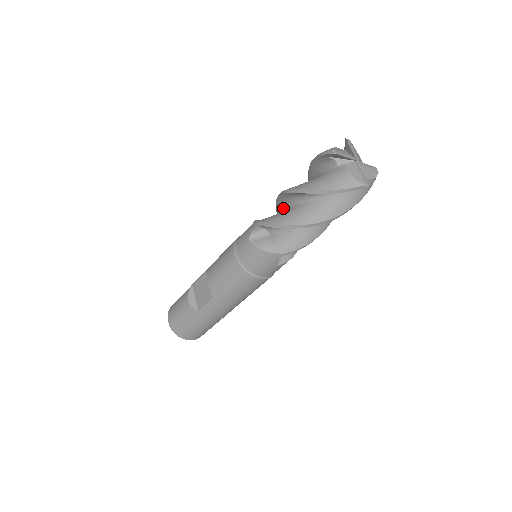
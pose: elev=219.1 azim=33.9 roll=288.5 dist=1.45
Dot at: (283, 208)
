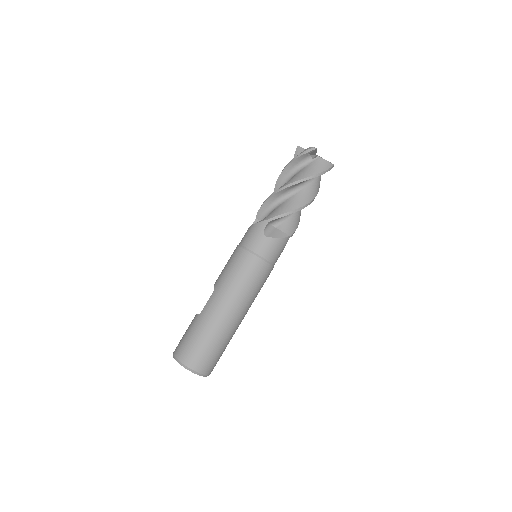
Dot at: occluded
